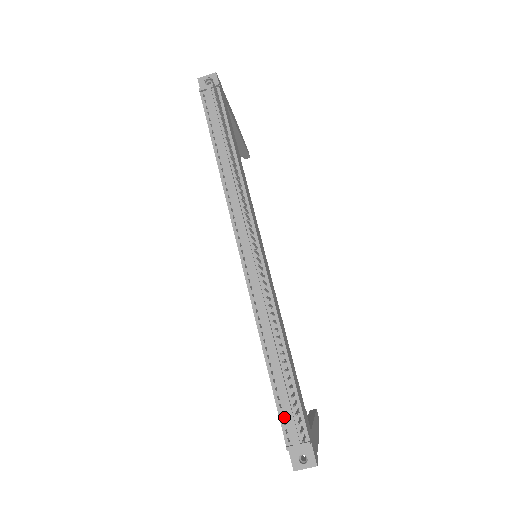
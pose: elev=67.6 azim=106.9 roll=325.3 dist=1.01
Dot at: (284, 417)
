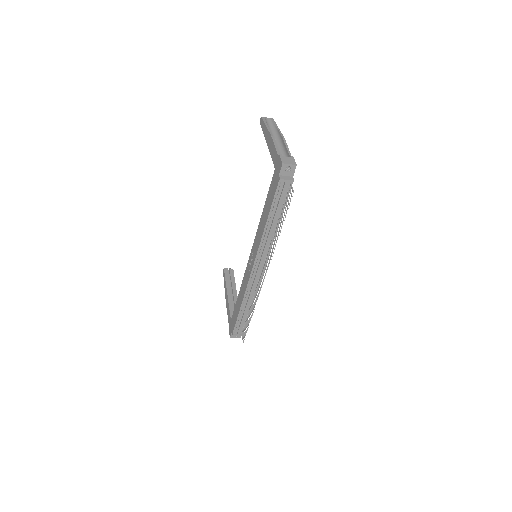
Dot at: (237, 326)
